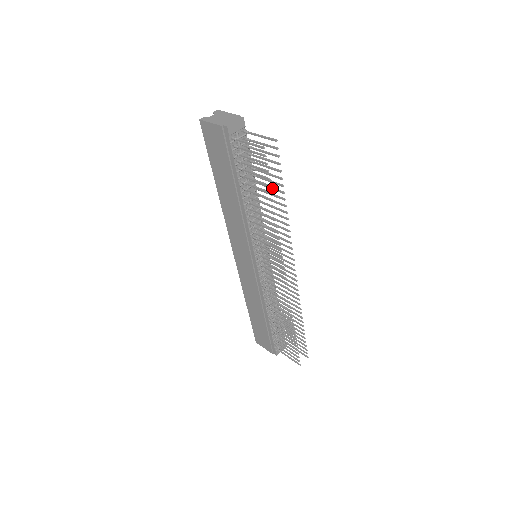
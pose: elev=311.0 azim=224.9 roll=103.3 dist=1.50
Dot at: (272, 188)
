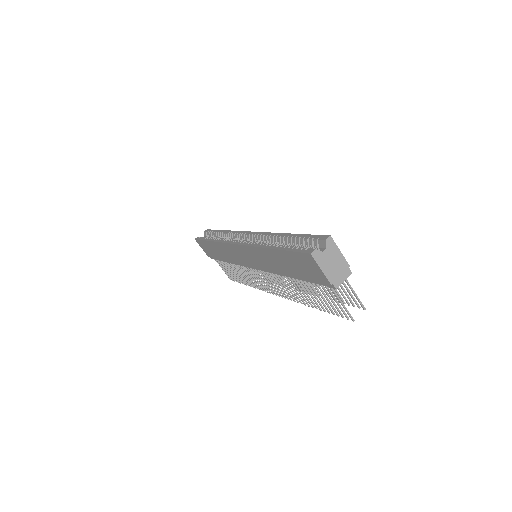
Dot at: occluded
